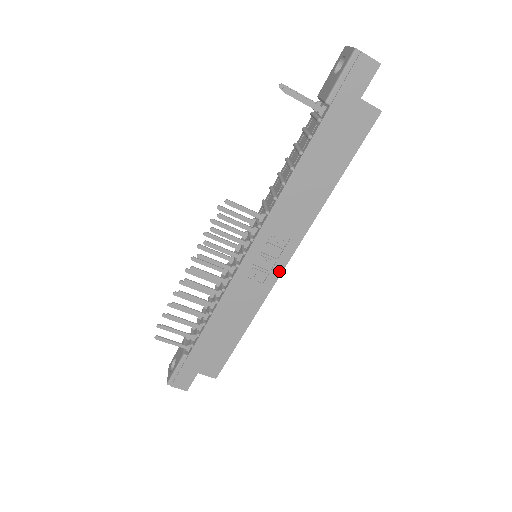
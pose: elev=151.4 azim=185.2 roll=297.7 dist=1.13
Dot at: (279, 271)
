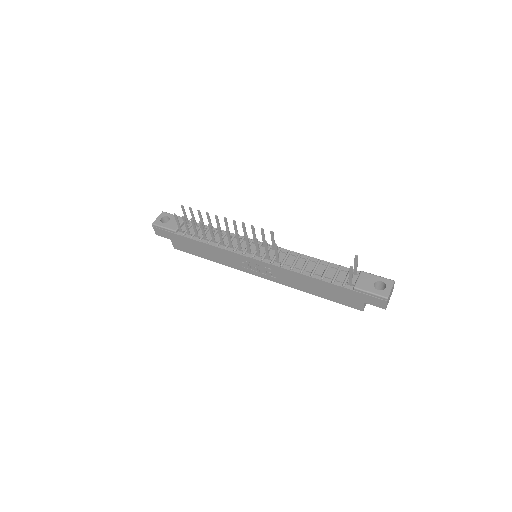
Dot at: (254, 274)
